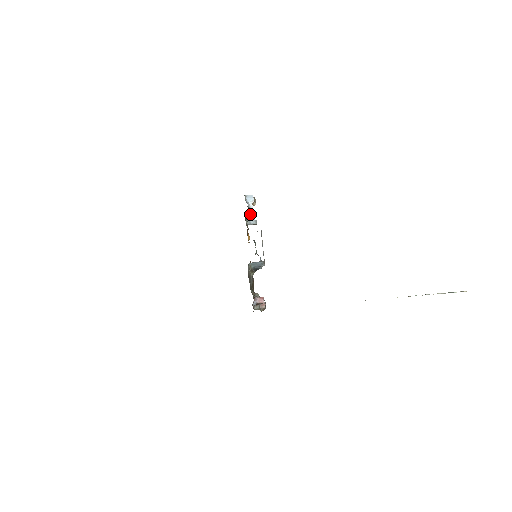
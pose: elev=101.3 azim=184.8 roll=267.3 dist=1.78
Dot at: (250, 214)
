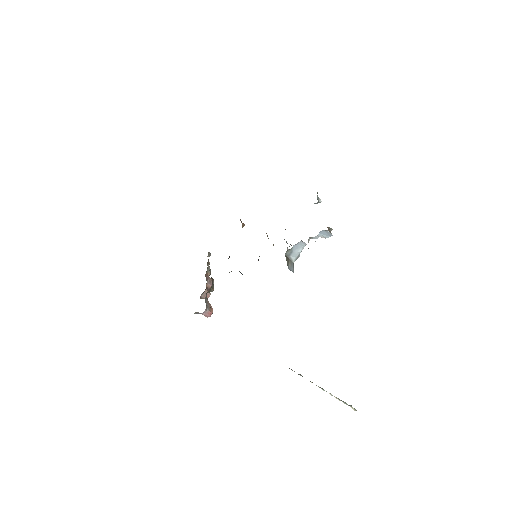
Dot at: (303, 242)
